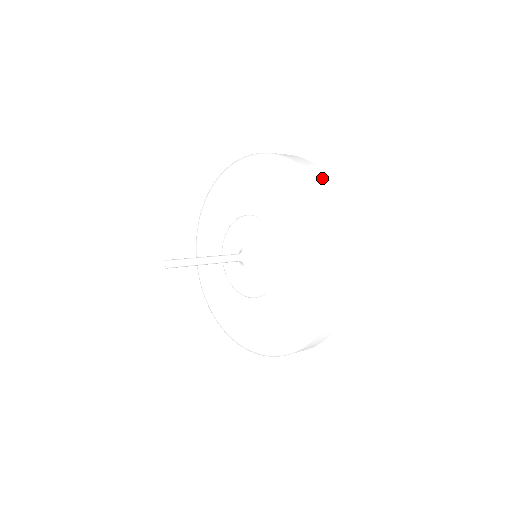
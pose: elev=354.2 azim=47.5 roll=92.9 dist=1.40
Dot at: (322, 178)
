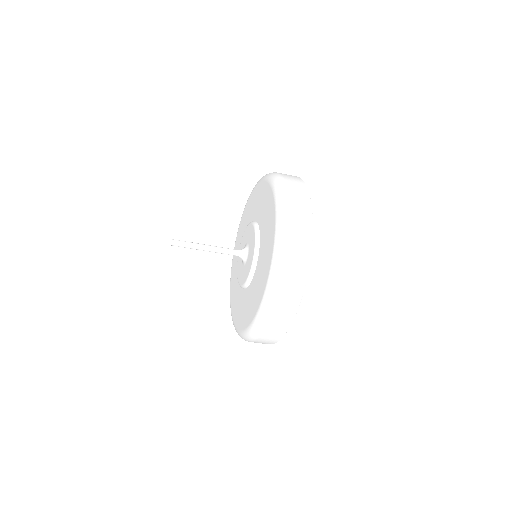
Dot at: (289, 175)
